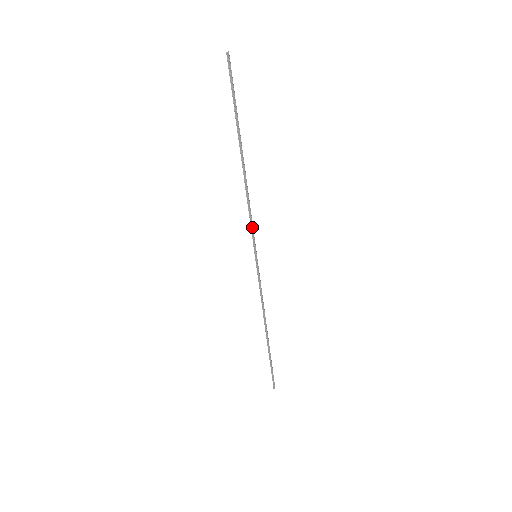
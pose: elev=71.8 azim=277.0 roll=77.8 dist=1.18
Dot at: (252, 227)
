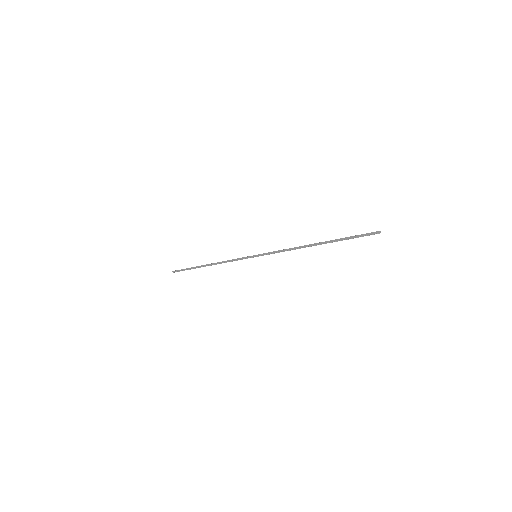
Dot at: (274, 253)
